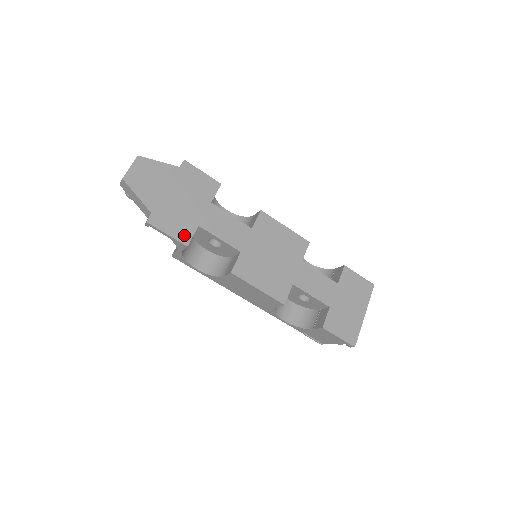
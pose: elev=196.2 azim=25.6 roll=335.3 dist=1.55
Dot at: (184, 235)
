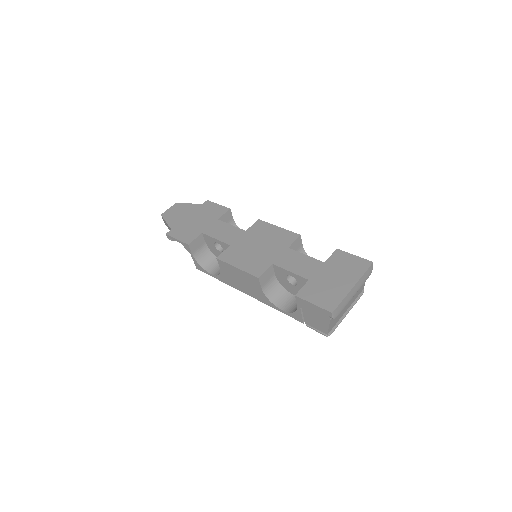
Dot at: (189, 239)
